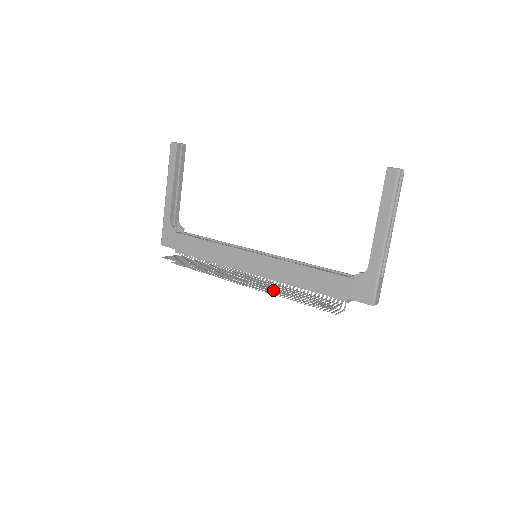
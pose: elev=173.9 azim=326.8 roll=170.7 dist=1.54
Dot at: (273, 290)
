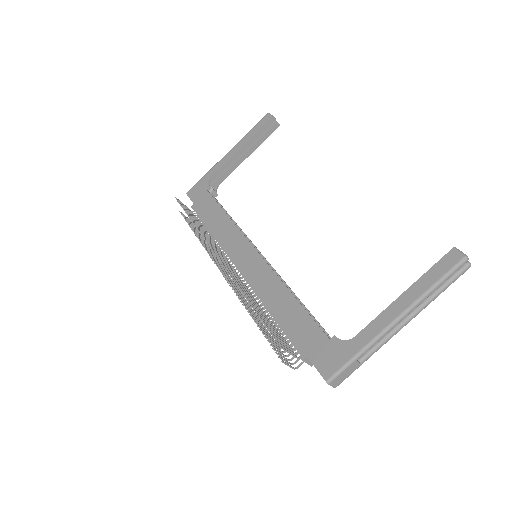
Dot at: (241, 289)
